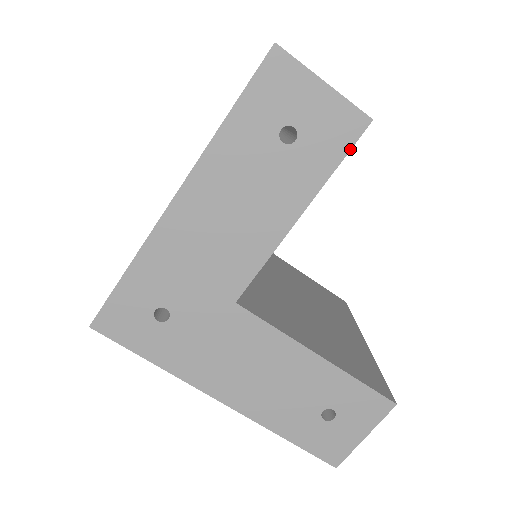
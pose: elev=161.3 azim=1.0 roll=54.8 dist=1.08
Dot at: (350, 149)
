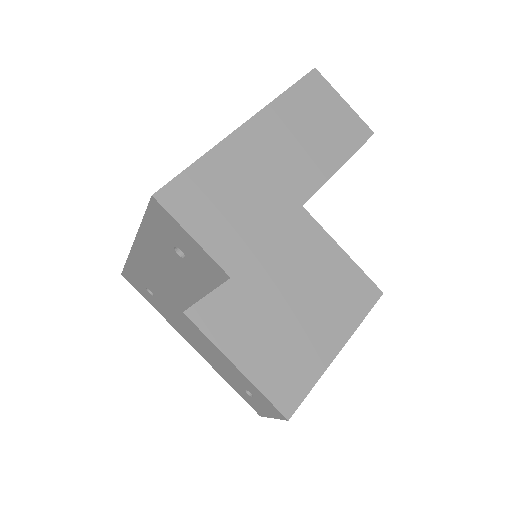
Dot at: (220, 284)
